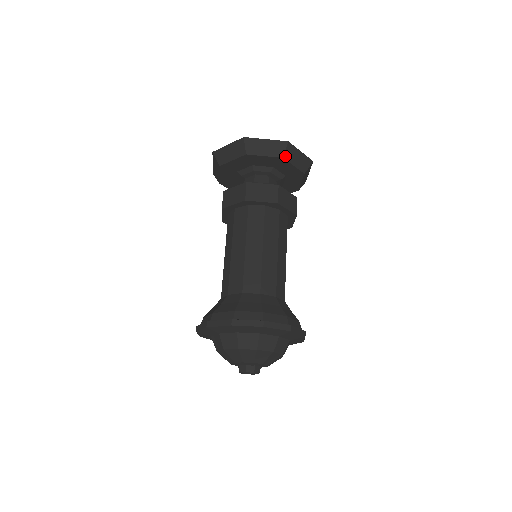
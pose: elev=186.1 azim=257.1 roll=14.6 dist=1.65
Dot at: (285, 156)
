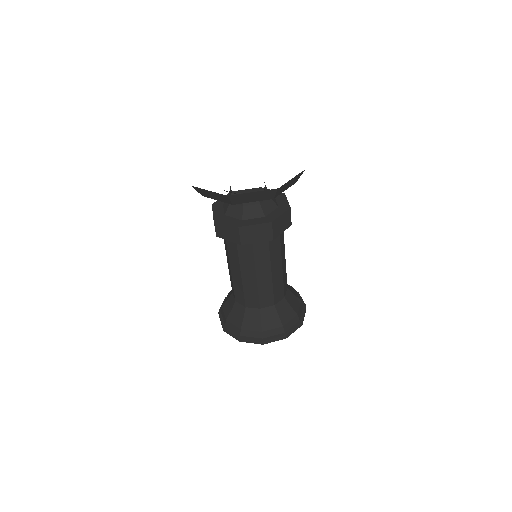
Dot at: (234, 203)
